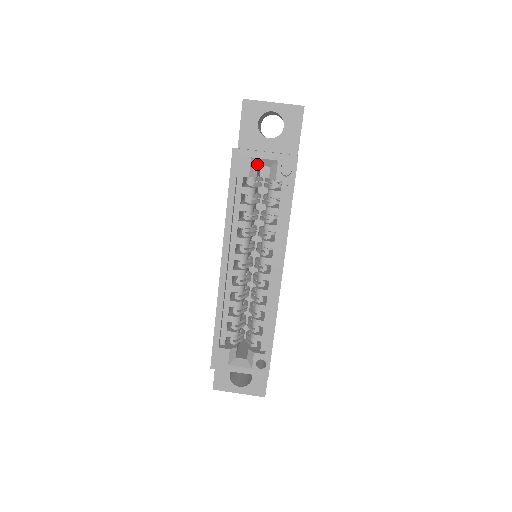
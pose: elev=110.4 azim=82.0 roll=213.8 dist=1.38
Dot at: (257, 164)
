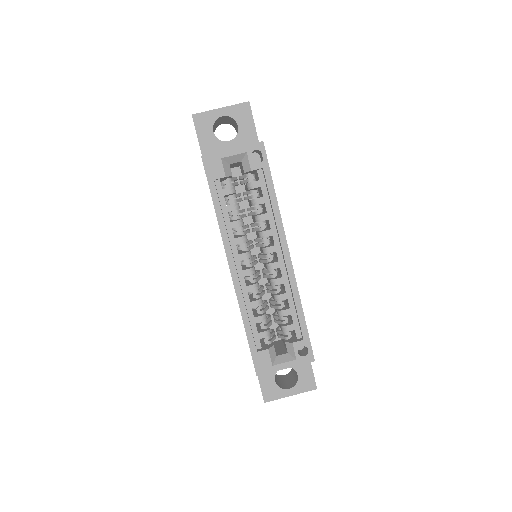
Dot at: (228, 163)
